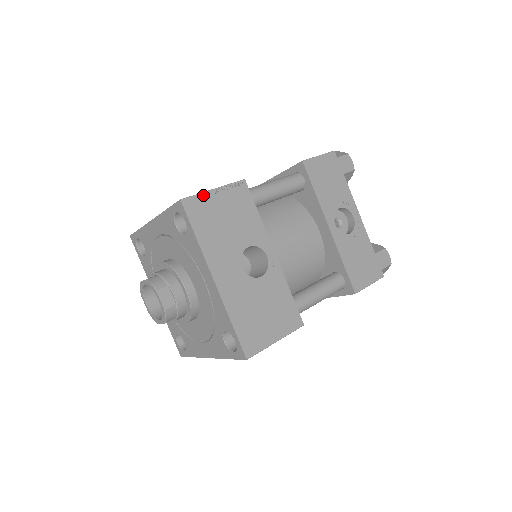
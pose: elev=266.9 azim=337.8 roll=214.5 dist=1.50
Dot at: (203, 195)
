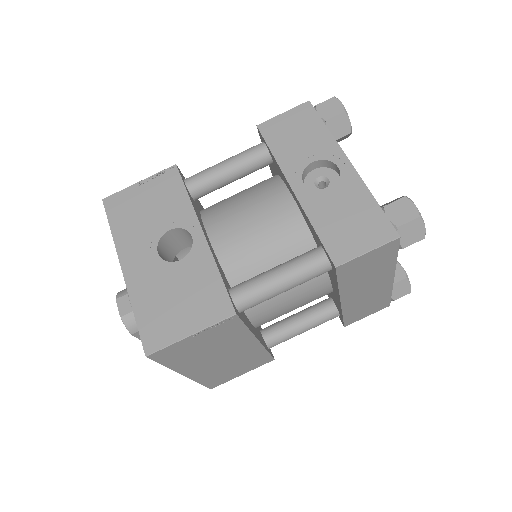
Dot at: (126, 190)
